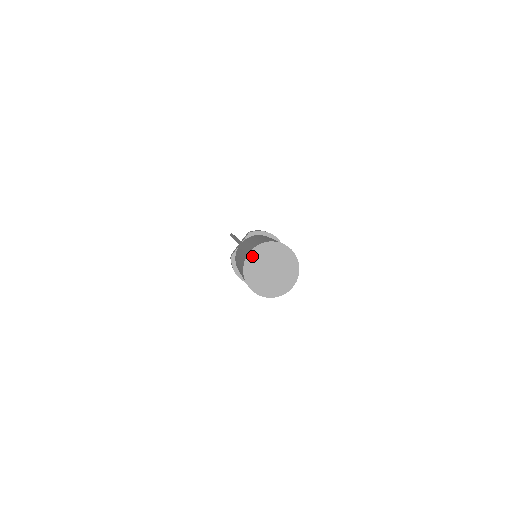
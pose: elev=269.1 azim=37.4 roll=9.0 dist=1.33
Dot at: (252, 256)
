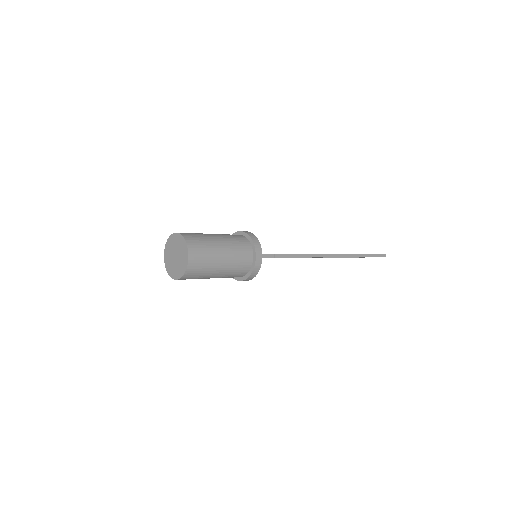
Dot at: (166, 257)
